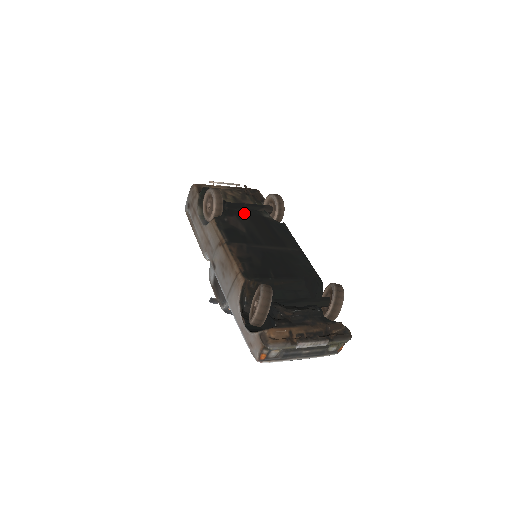
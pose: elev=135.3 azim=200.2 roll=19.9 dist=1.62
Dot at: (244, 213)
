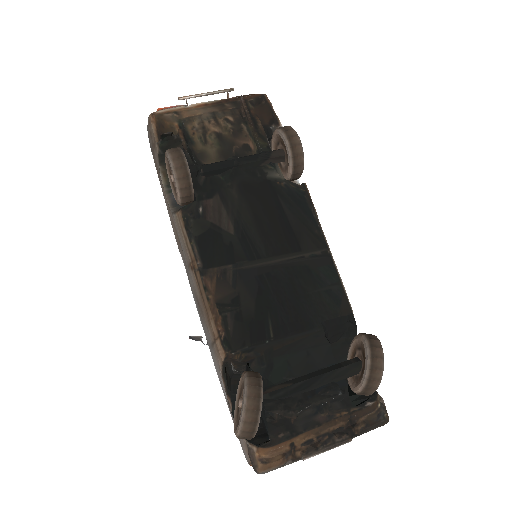
Dot at: (233, 183)
